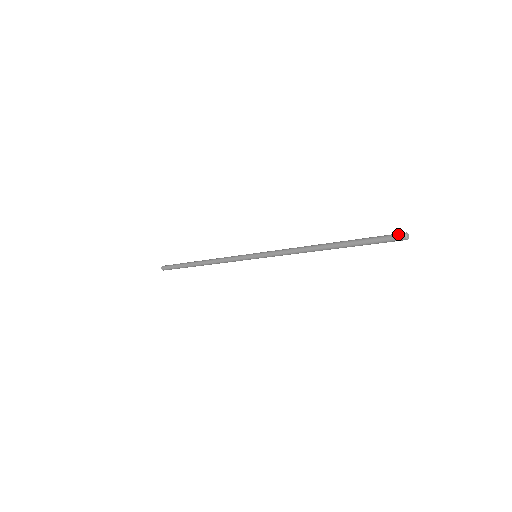
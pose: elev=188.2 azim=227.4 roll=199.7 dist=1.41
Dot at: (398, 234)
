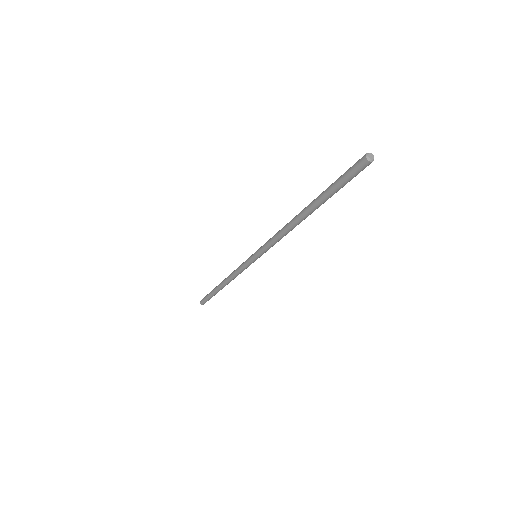
Dot at: (358, 162)
